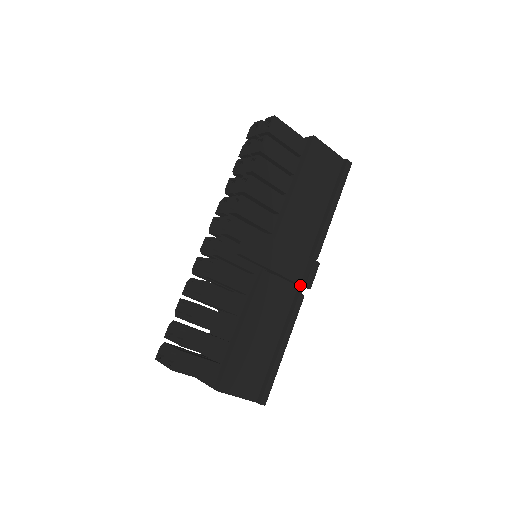
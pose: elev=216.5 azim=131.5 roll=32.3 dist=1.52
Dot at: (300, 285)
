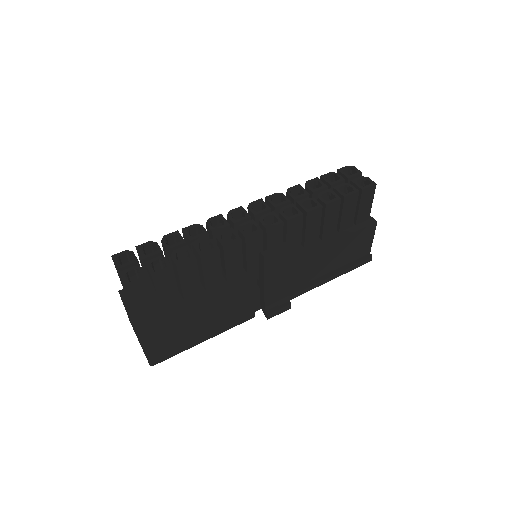
Dot at: (264, 310)
